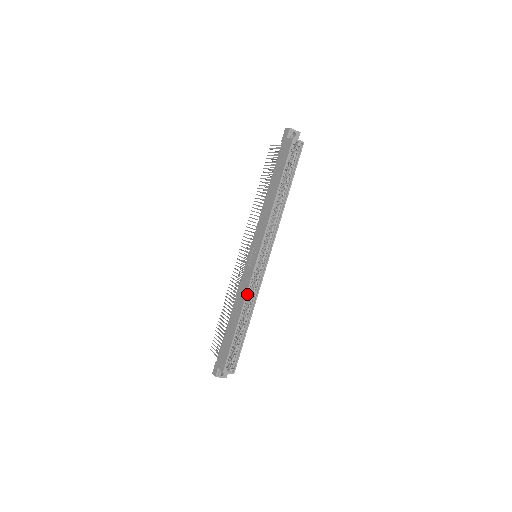
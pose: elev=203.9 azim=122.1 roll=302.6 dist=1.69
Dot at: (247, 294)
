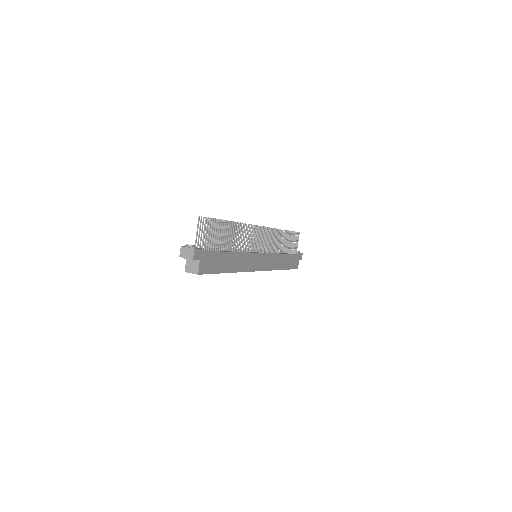
Dot at: occluded
